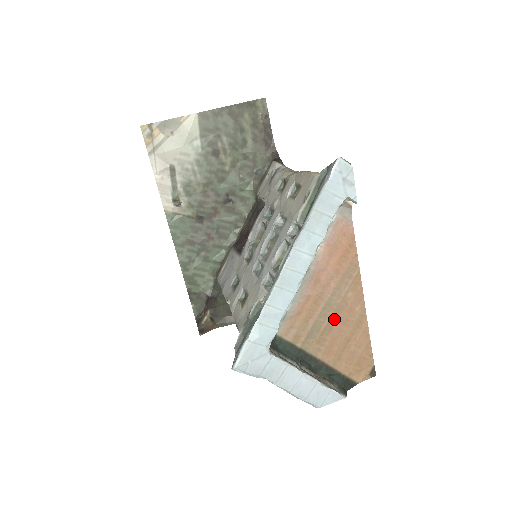
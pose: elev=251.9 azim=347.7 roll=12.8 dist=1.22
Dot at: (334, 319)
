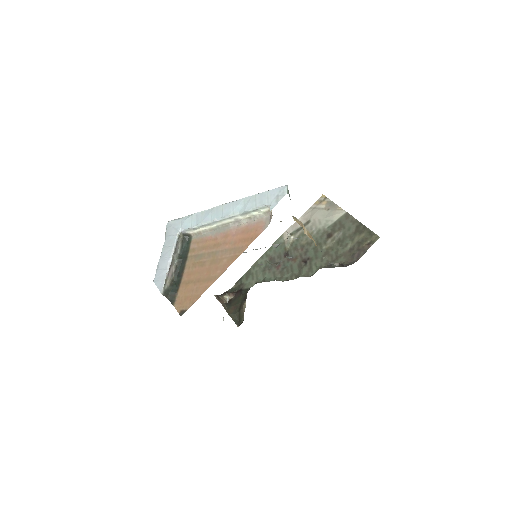
Dot at: (209, 263)
